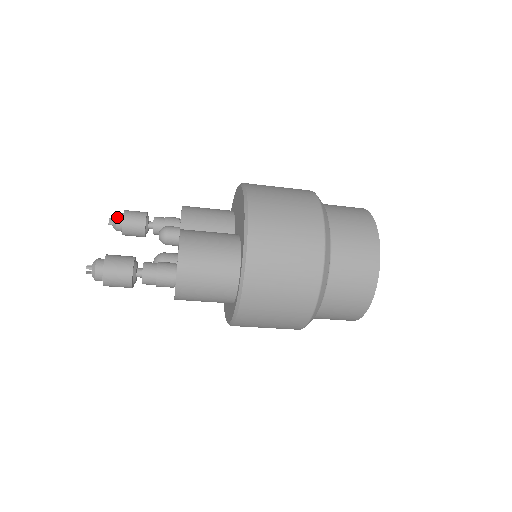
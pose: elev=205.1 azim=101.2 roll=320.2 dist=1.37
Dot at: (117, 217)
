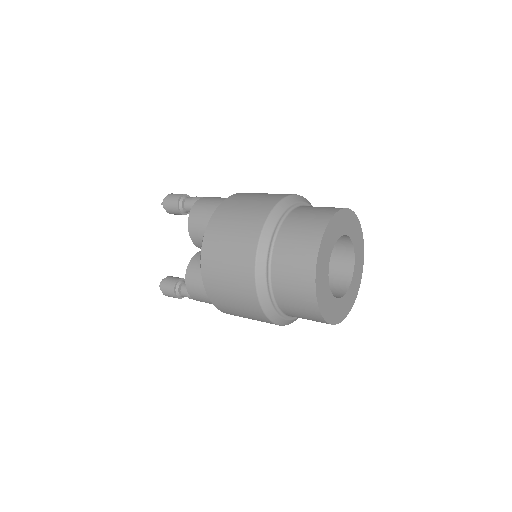
Dot at: (164, 208)
